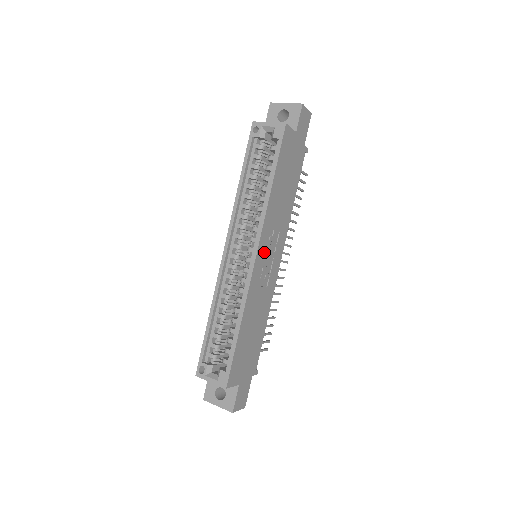
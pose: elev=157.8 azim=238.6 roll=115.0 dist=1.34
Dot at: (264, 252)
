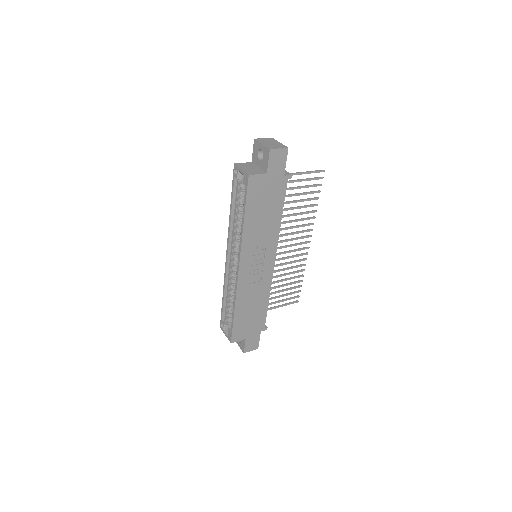
Dot at: (249, 263)
